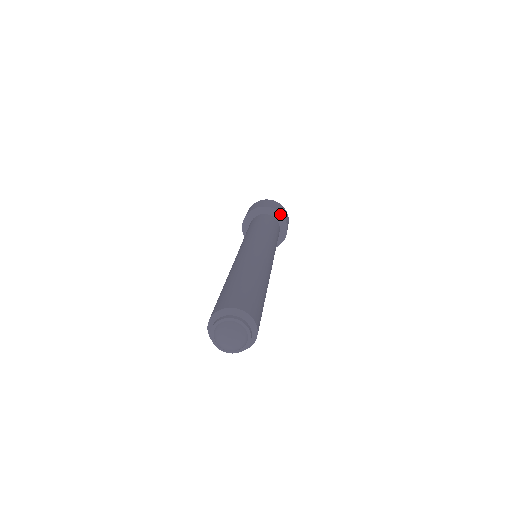
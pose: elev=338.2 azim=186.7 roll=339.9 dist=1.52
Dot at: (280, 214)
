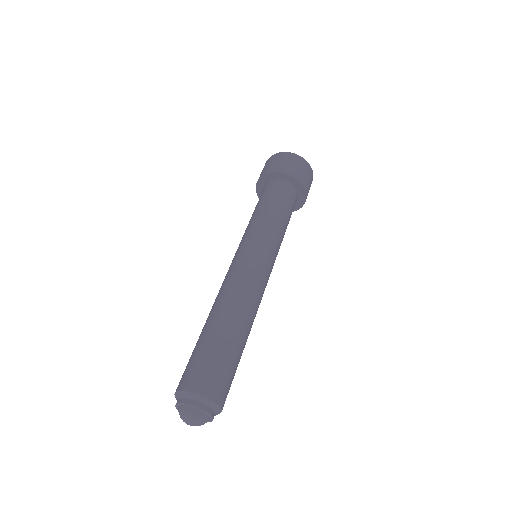
Dot at: (289, 176)
